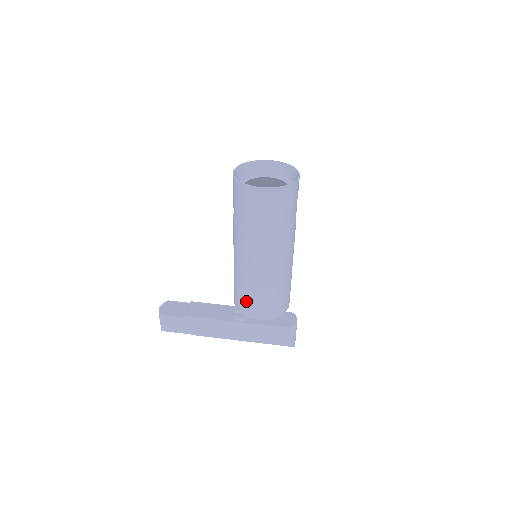
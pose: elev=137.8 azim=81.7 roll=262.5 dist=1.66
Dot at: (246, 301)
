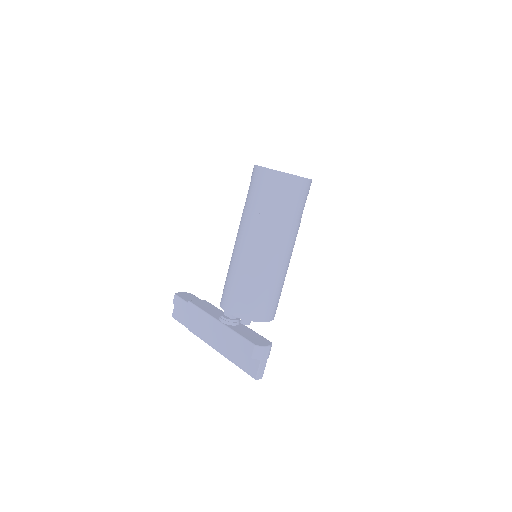
Dot at: (225, 288)
